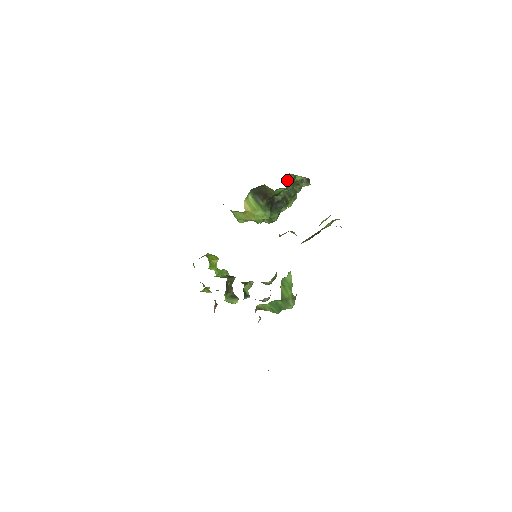
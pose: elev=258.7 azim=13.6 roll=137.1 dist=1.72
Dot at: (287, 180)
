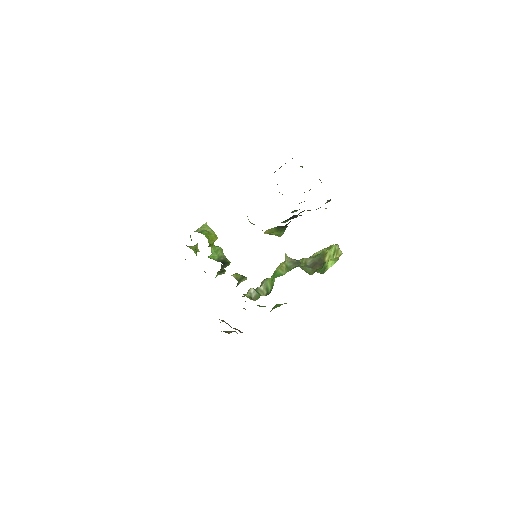
Dot at: occluded
